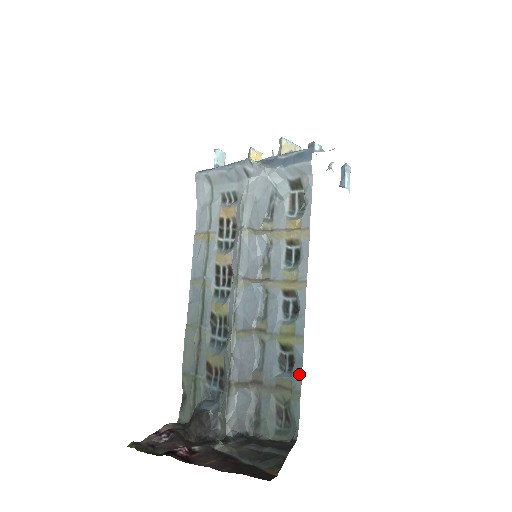
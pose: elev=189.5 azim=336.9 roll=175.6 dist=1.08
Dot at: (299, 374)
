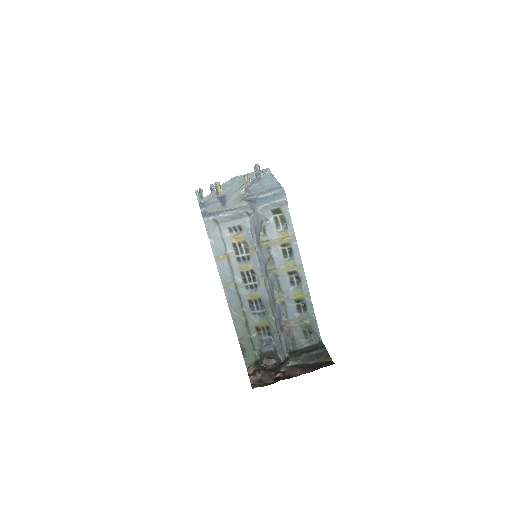
Dot at: (312, 311)
